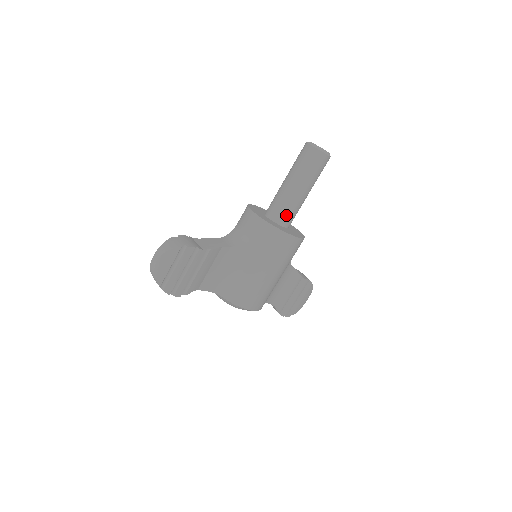
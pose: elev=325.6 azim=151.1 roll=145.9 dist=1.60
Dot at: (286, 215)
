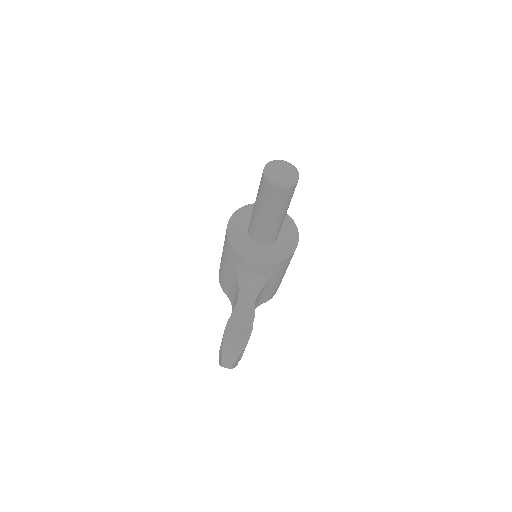
Dot at: (278, 233)
